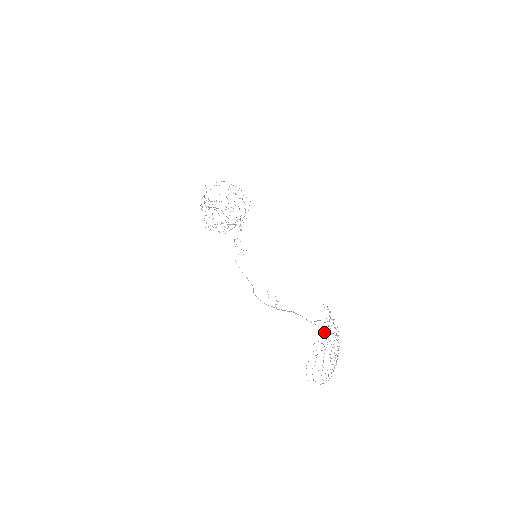
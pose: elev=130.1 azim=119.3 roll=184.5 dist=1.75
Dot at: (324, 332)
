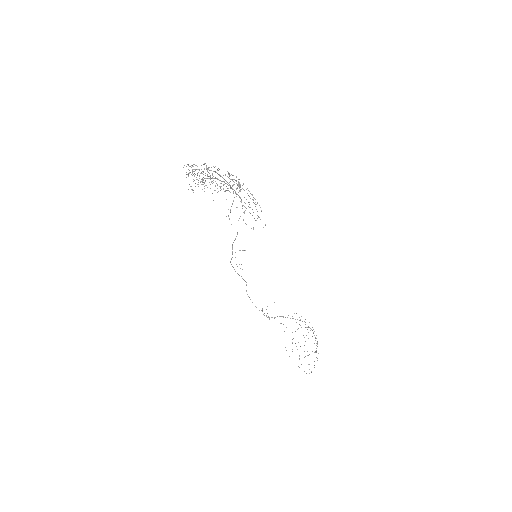
Dot at: occluded
